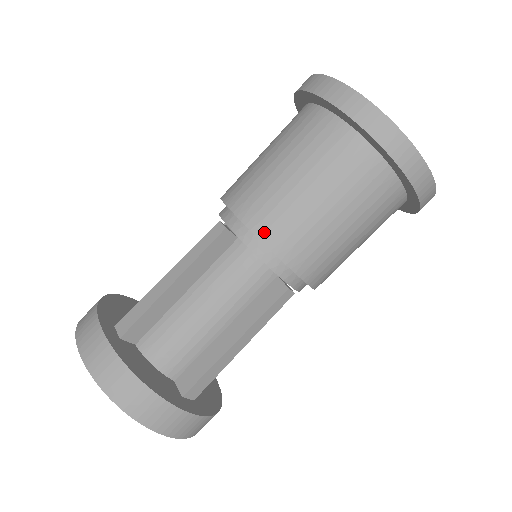
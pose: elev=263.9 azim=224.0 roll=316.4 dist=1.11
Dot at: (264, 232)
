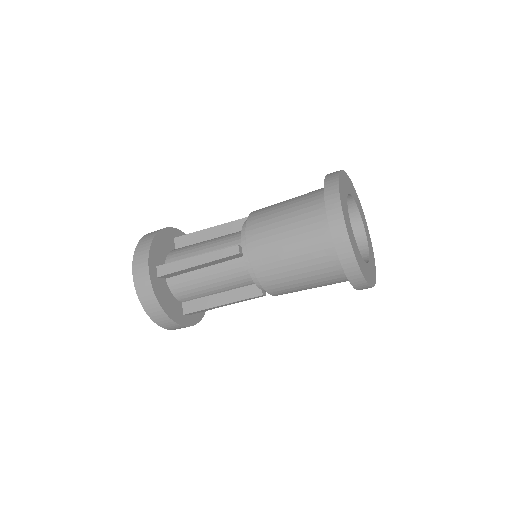
Dot at: (259, 272)
